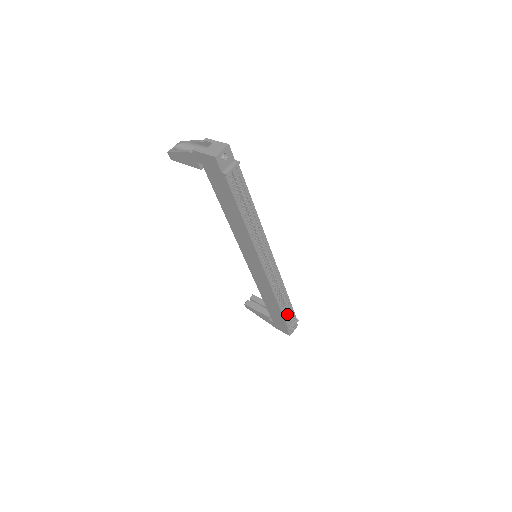
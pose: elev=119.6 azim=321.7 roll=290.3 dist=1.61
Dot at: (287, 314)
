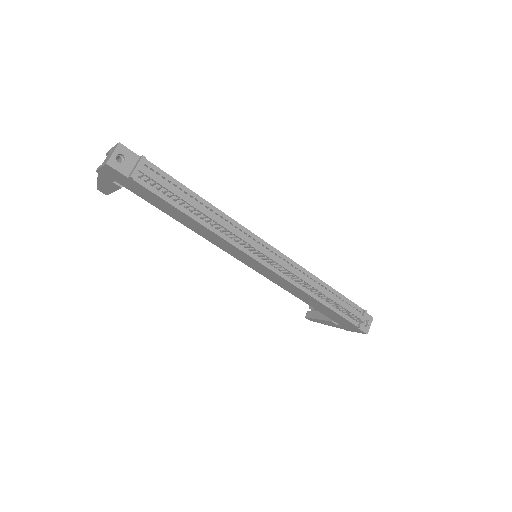
Dot at: (343, 309)
